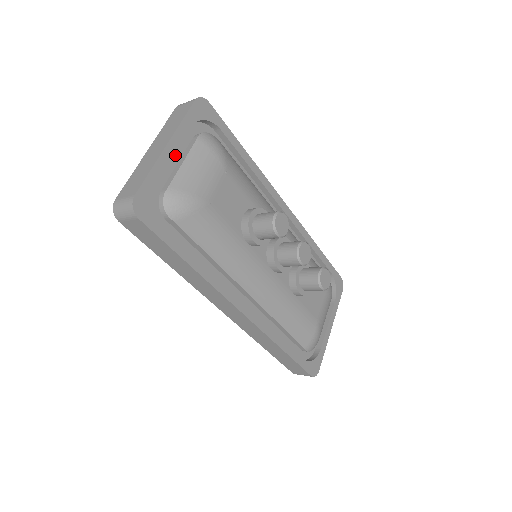
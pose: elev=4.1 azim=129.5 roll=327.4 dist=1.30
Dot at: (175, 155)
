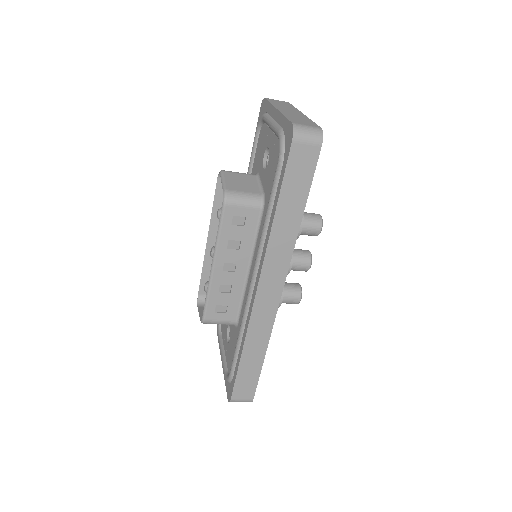
Dot at: occluded
